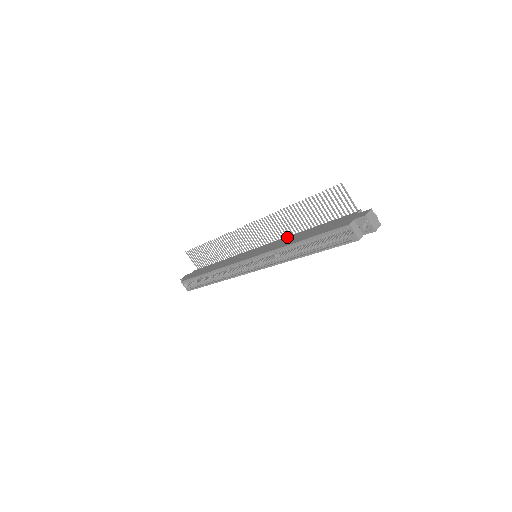
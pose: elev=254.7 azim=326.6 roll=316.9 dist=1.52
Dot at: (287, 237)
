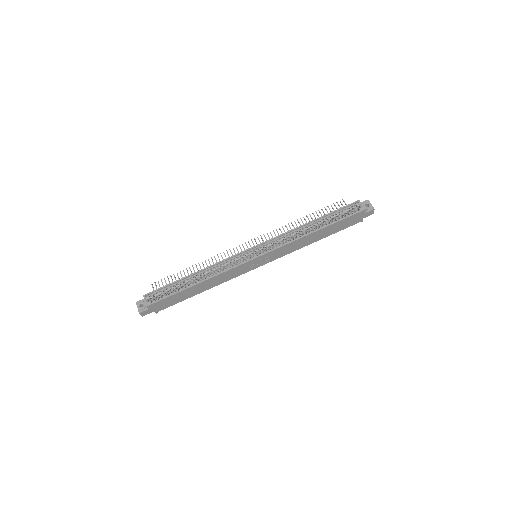
Dot at: occluded
